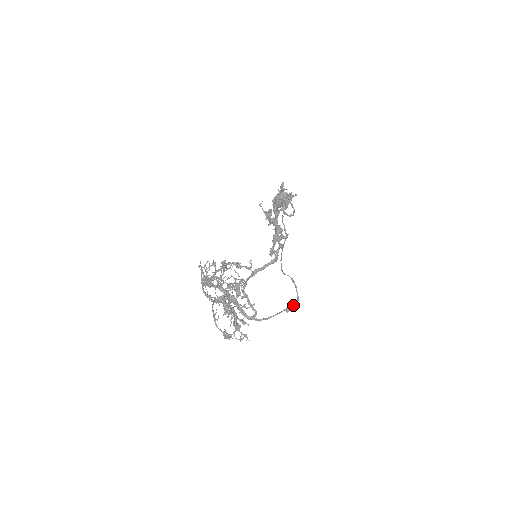
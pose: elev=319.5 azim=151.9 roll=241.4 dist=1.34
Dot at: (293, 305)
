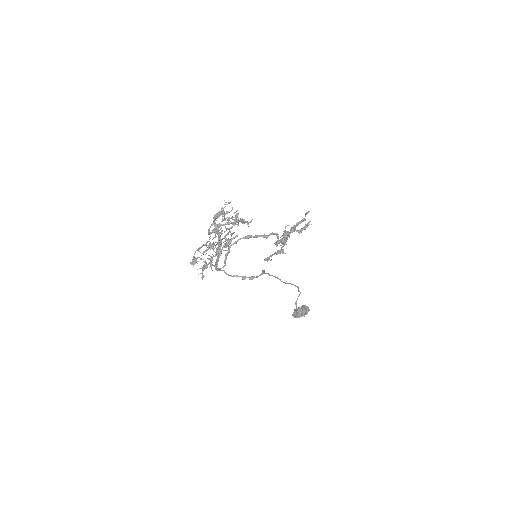
Dot at: (251, 276)
